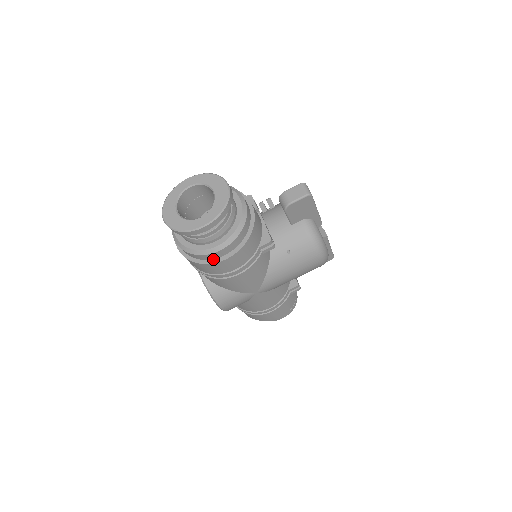
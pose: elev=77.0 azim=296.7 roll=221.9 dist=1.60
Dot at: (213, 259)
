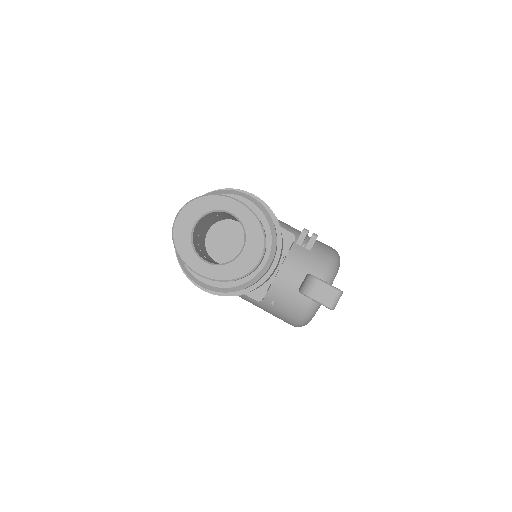
Dot at: occluded
